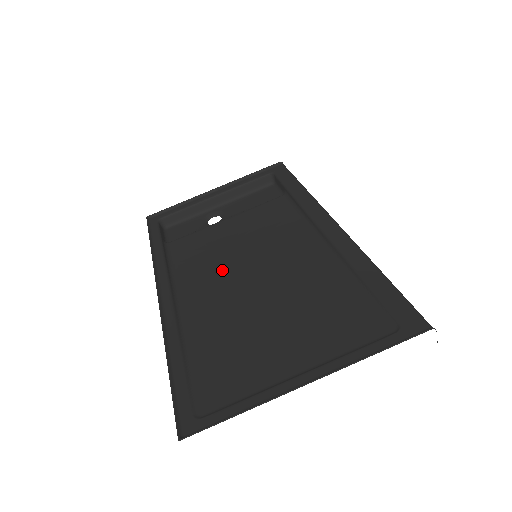
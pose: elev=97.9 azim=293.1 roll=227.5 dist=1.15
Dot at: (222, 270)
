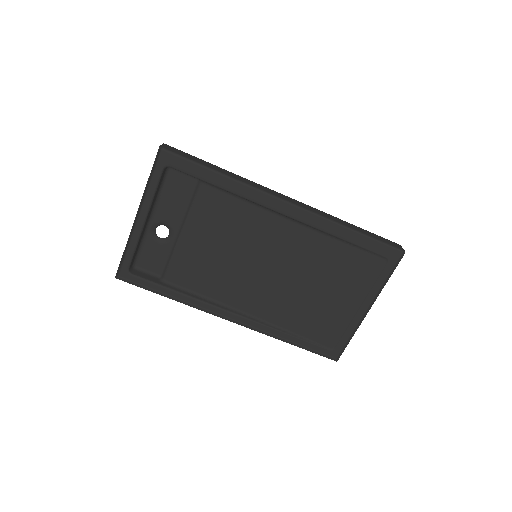
Dot at: (244, 278)
